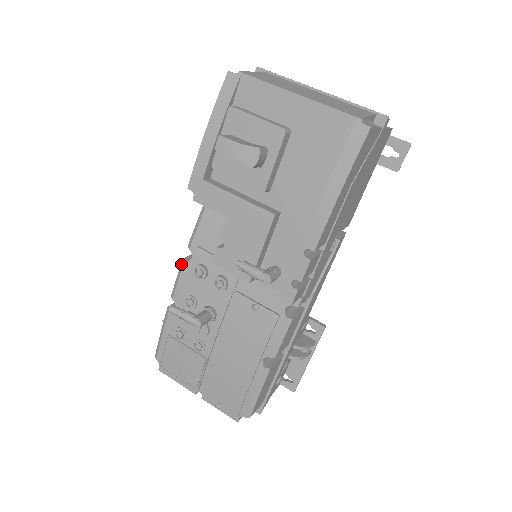
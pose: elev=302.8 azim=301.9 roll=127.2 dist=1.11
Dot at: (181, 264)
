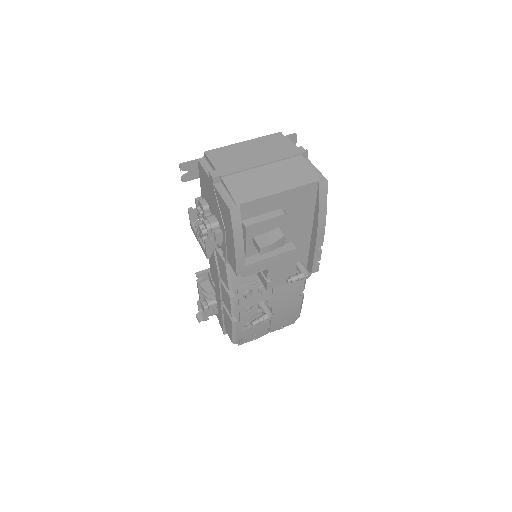
Dot at: (230, 300)
